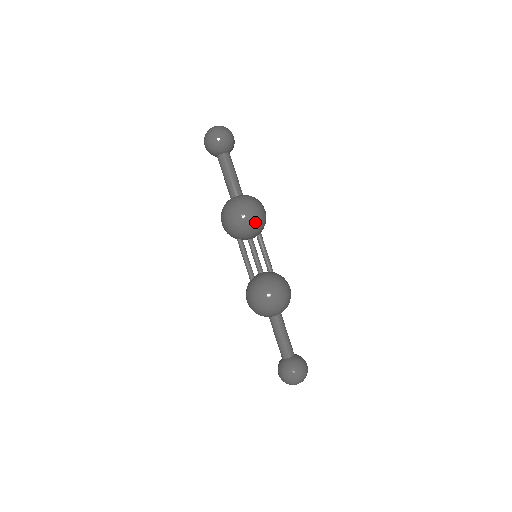
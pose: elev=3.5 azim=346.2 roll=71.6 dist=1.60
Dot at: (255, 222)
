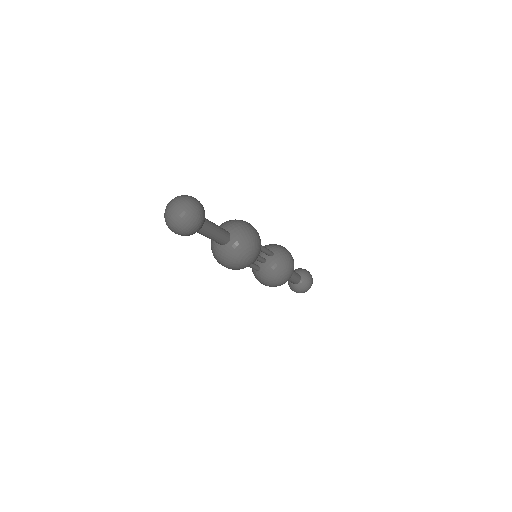
Dot at: occluded
